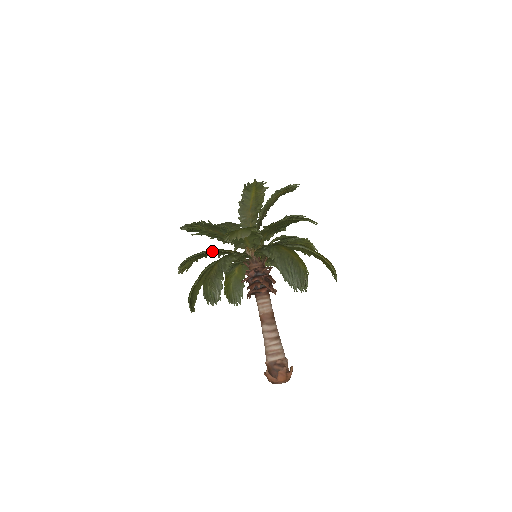
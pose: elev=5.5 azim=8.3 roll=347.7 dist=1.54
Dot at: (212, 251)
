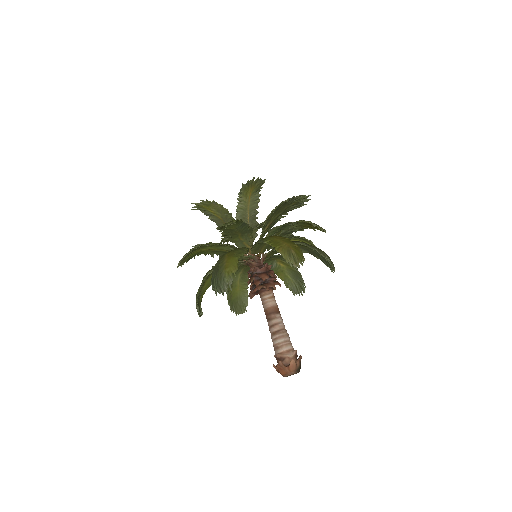
Dot at: occluded
